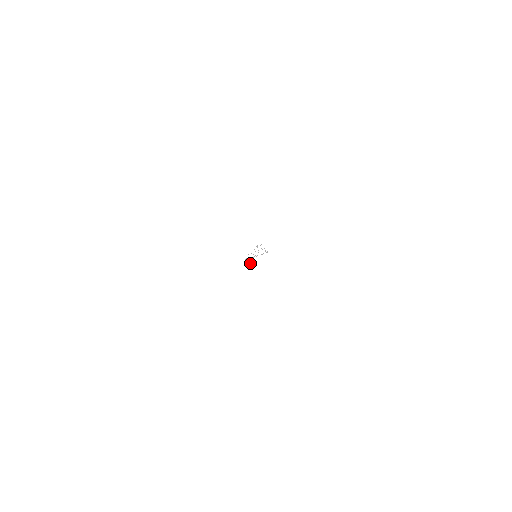
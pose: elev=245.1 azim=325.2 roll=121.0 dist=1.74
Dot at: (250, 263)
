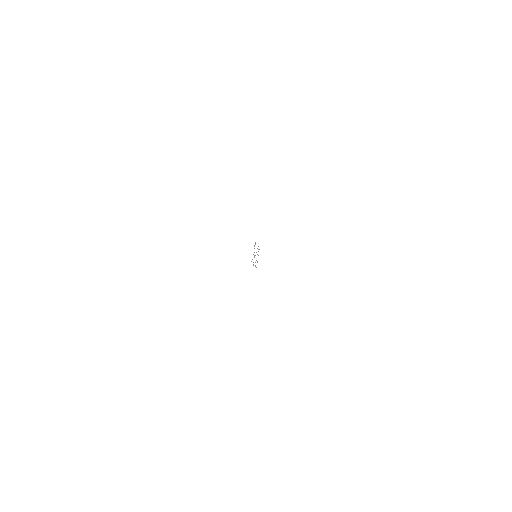
Dot at: occluded
